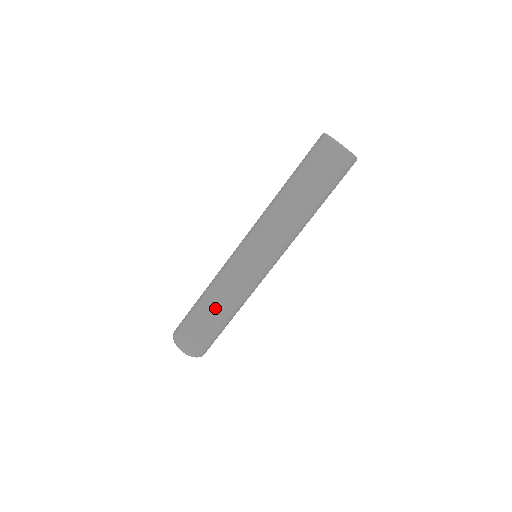
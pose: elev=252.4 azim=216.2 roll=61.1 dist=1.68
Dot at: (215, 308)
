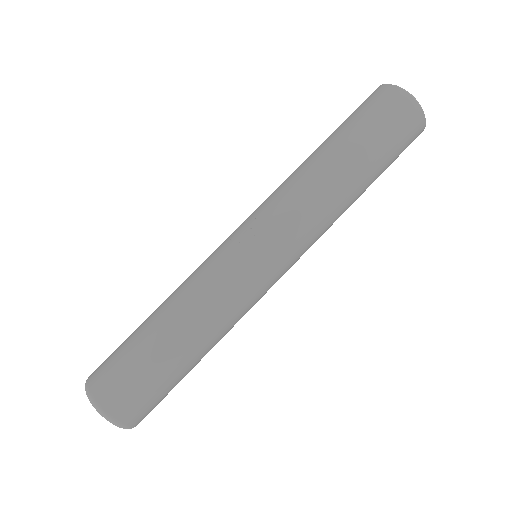
Dot at: (186, 340)
